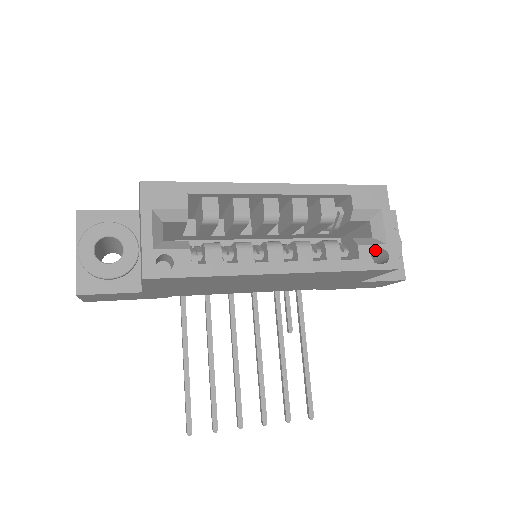
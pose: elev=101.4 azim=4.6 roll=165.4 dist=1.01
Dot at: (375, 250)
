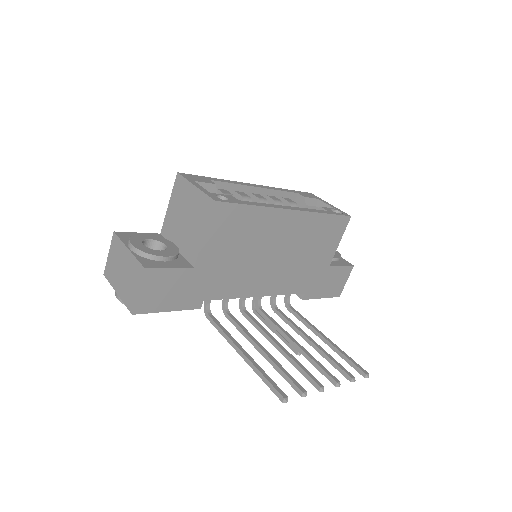
Dot at: occluded
